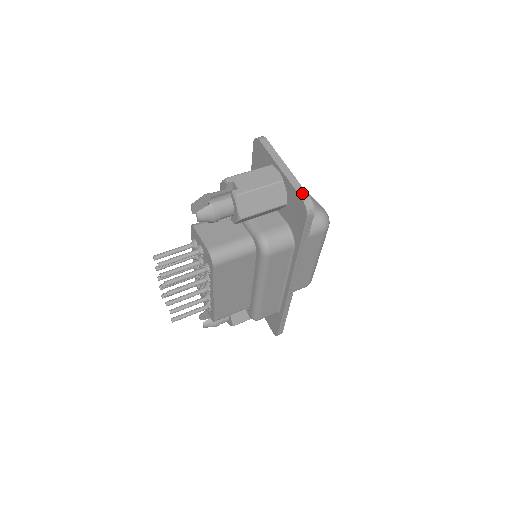
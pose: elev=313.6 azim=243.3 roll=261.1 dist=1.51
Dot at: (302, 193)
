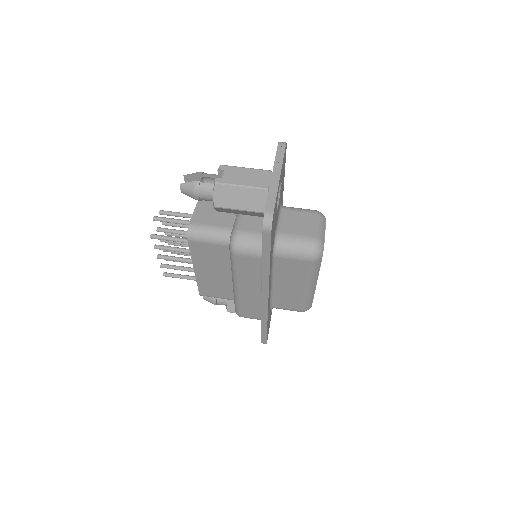
Dot at: (270, 206)
